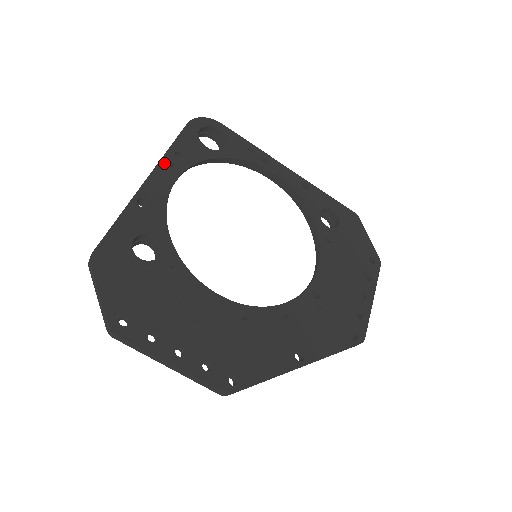
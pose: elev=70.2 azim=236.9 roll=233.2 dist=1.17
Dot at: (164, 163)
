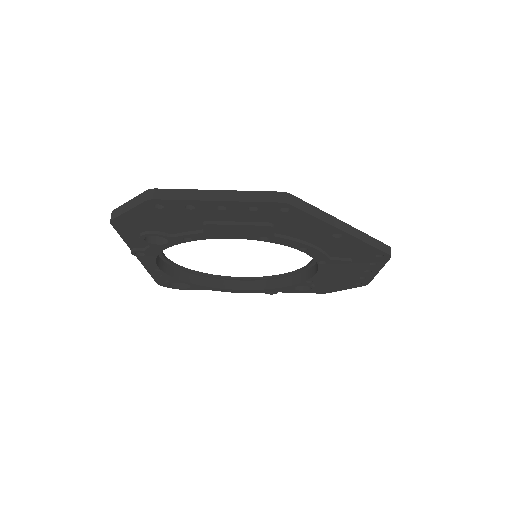
Dot at: occluded
